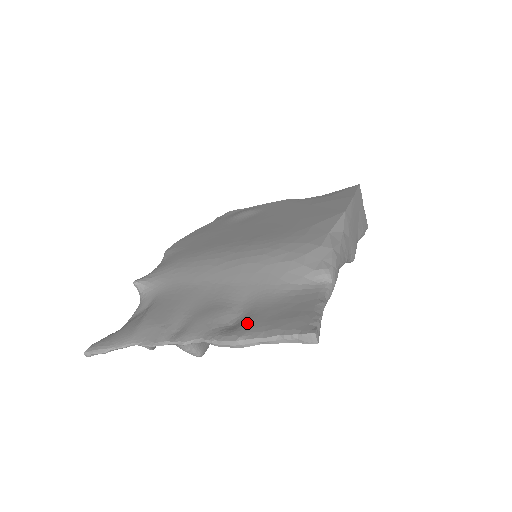
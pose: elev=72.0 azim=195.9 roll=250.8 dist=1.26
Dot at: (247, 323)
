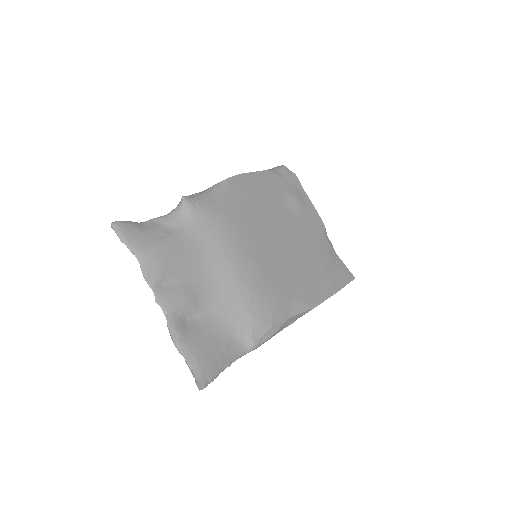
Dot at: (192, 334)
